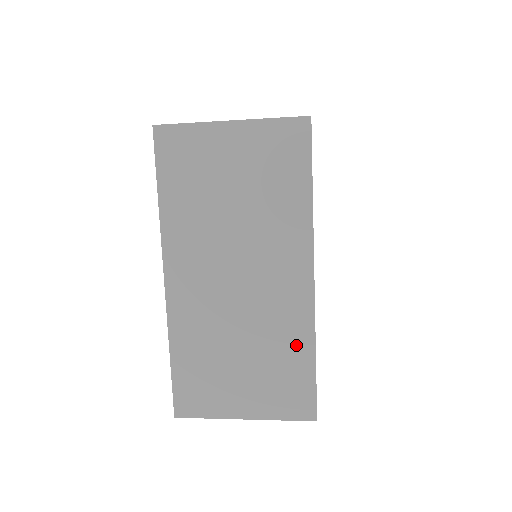
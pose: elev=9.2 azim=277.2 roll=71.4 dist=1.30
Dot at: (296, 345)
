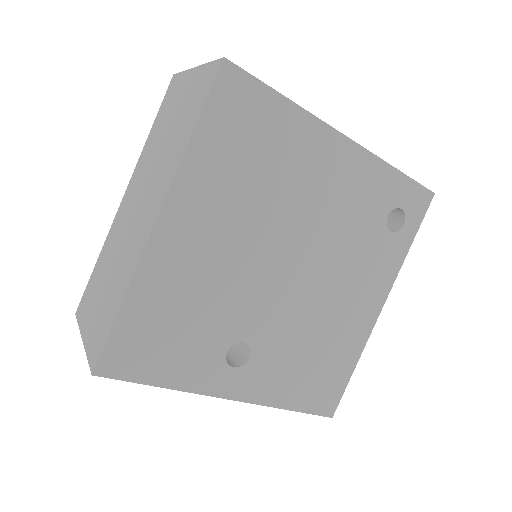
Dot at: (122, 285)
